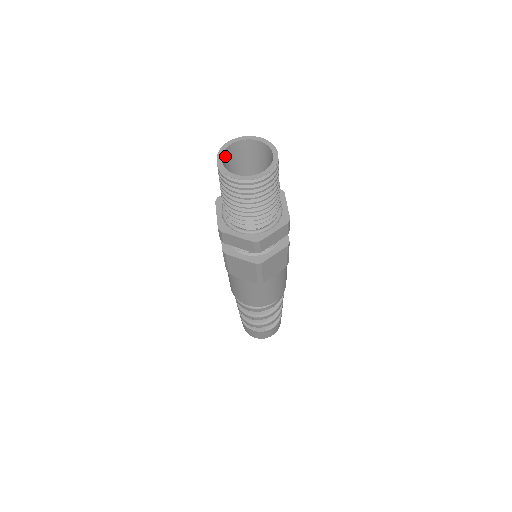
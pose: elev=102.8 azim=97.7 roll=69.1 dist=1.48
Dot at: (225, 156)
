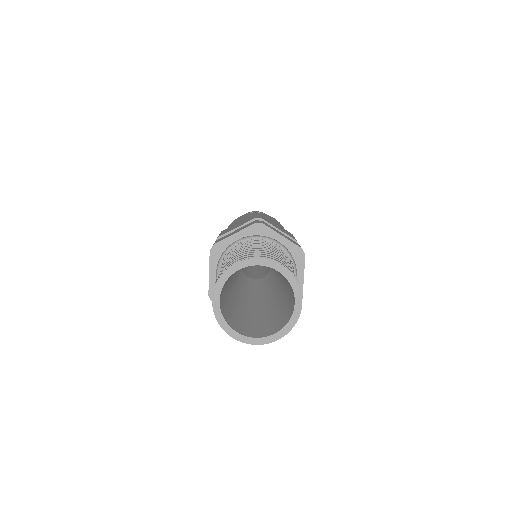
Dot at: (226, 280)
